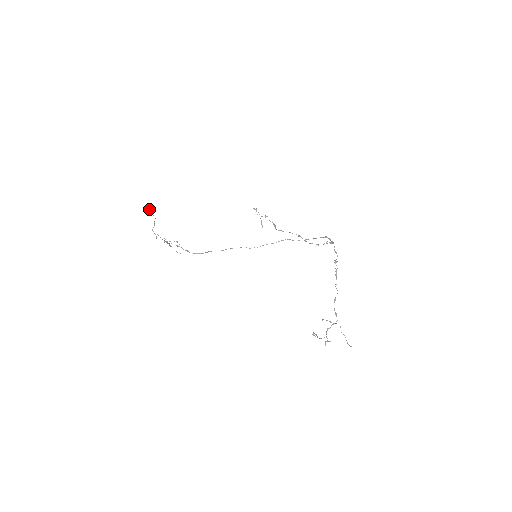
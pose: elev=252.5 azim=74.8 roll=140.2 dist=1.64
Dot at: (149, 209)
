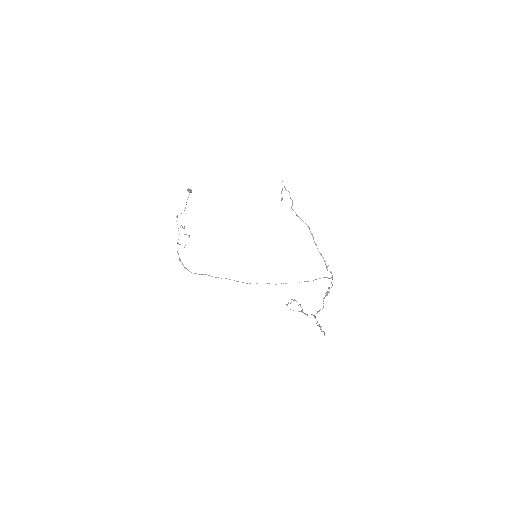
Dot at: (189, 189)
